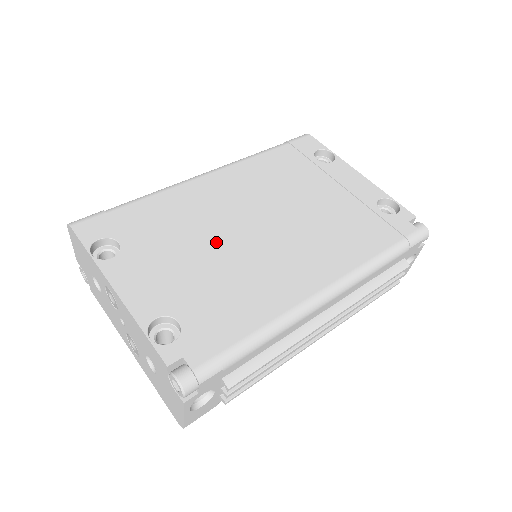
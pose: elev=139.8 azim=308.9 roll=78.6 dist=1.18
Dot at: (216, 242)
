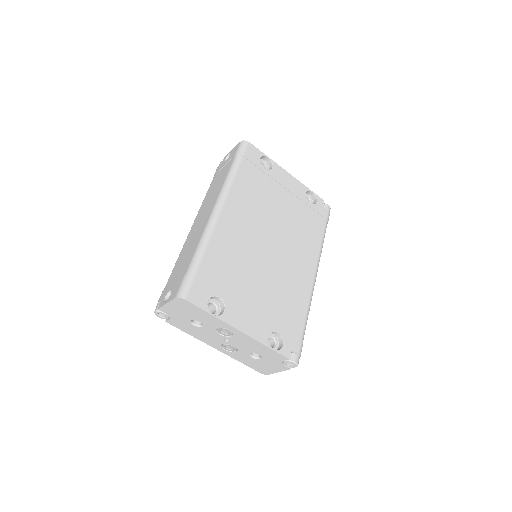
Dot at: (260, 269)
